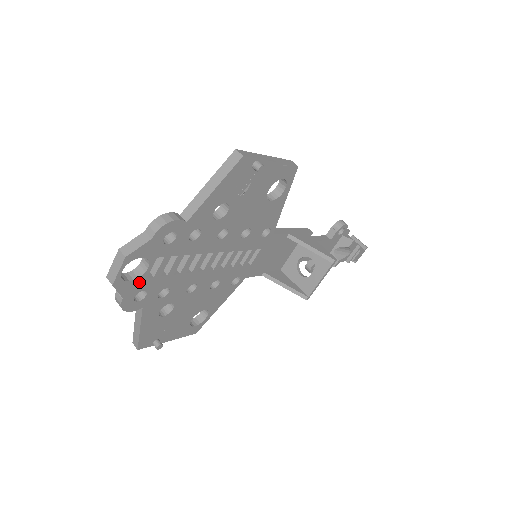
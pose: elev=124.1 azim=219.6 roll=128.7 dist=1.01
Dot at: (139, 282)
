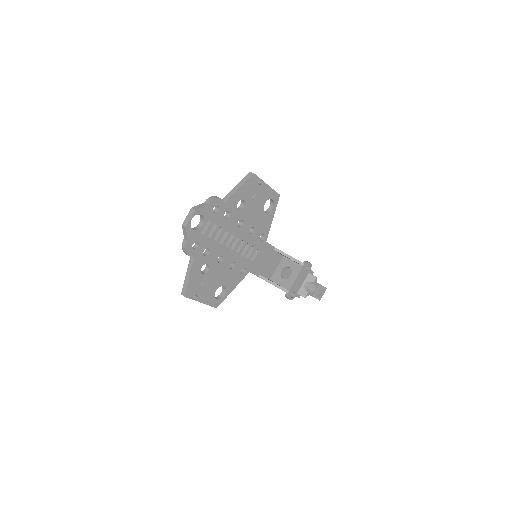
Dot at: (197, 234)
